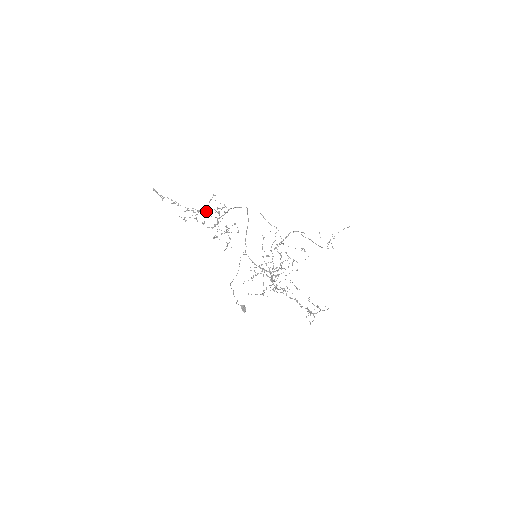
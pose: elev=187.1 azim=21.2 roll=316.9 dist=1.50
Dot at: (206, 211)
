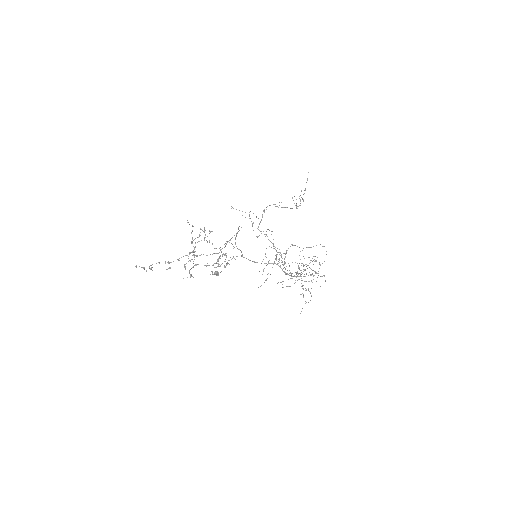
Dot at: (194, 247)
